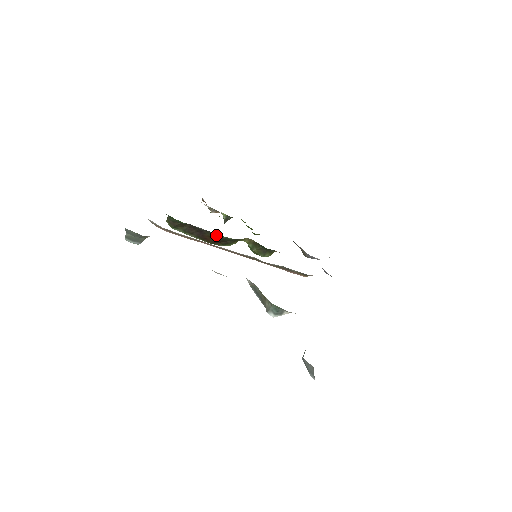
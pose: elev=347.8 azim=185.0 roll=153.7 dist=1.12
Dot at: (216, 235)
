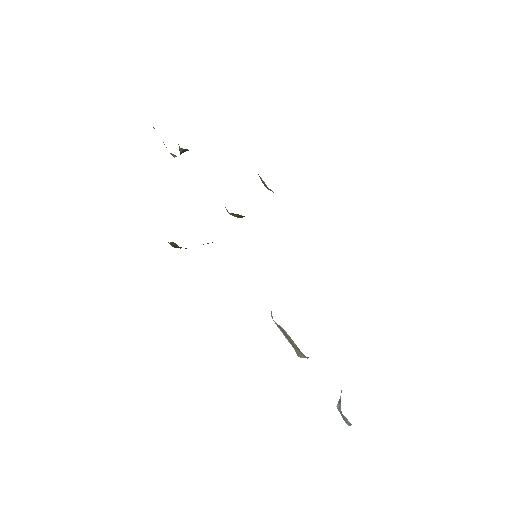
Dot at: occluded
